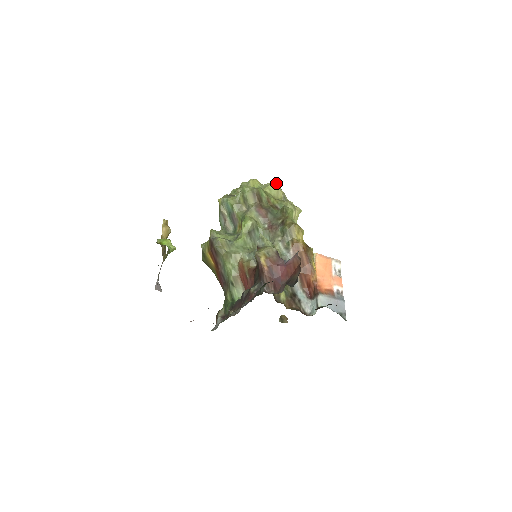
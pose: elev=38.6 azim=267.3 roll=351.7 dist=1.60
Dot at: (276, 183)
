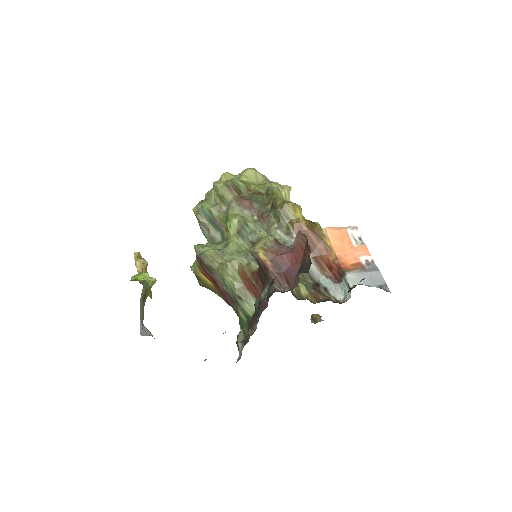
Dot at: (251, 168)
